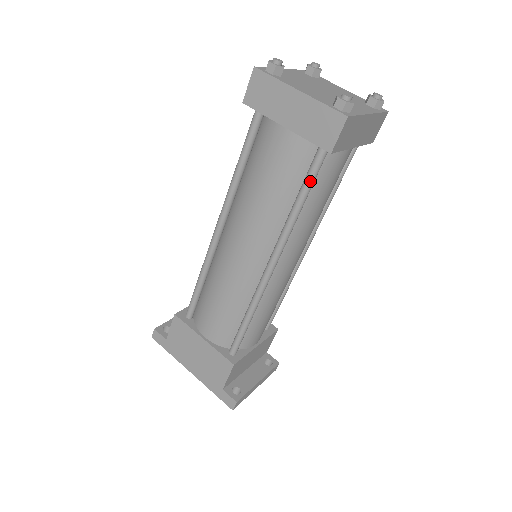
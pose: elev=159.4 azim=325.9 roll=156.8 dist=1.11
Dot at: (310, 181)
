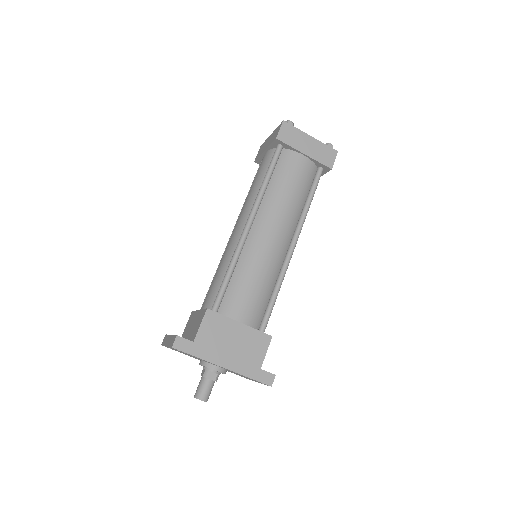
Dot at: (316, 187)
